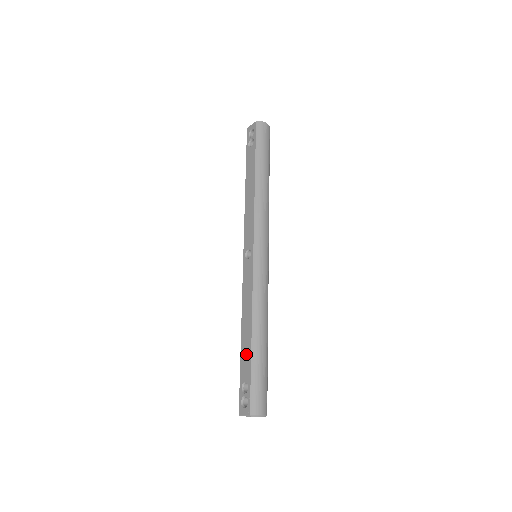
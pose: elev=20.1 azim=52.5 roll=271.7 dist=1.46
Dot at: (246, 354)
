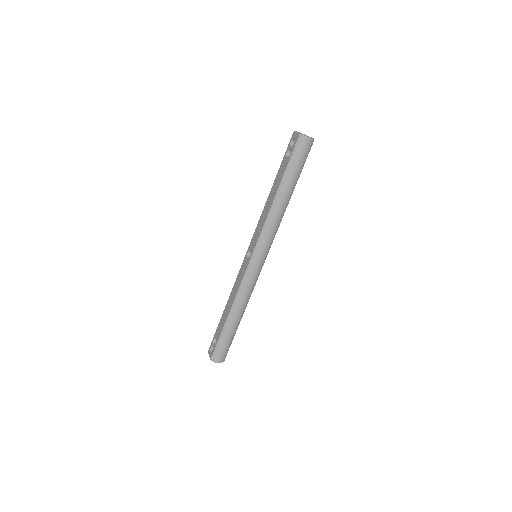
Dot at: (222, 323)
